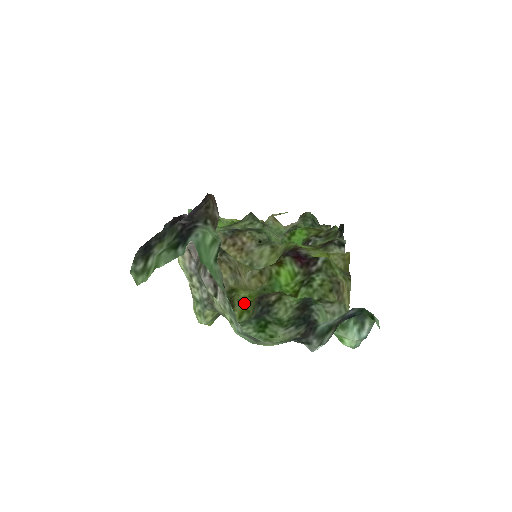
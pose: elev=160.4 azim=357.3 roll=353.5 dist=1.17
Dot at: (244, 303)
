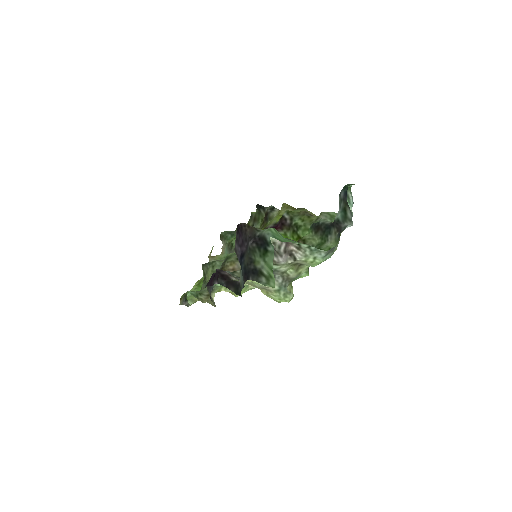
Dot at: occluded
